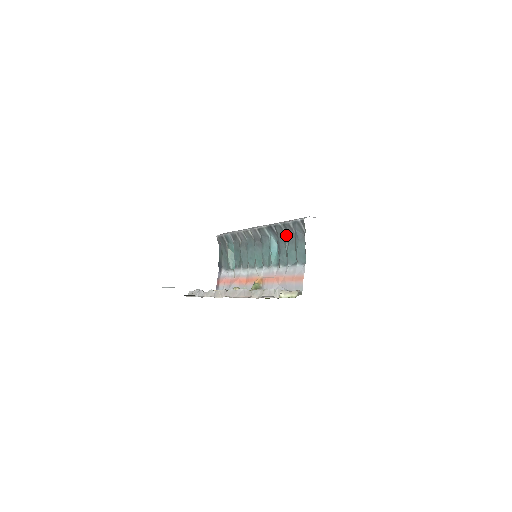
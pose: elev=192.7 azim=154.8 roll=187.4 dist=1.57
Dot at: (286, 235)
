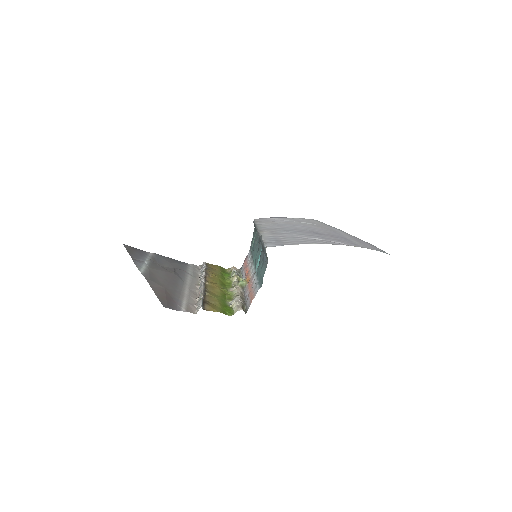
Dot at: (263, 253)
